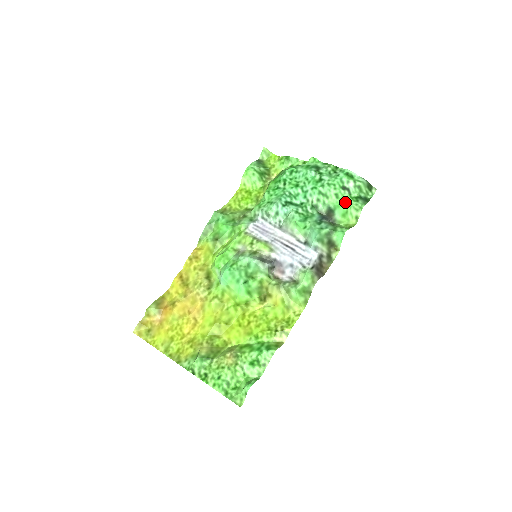
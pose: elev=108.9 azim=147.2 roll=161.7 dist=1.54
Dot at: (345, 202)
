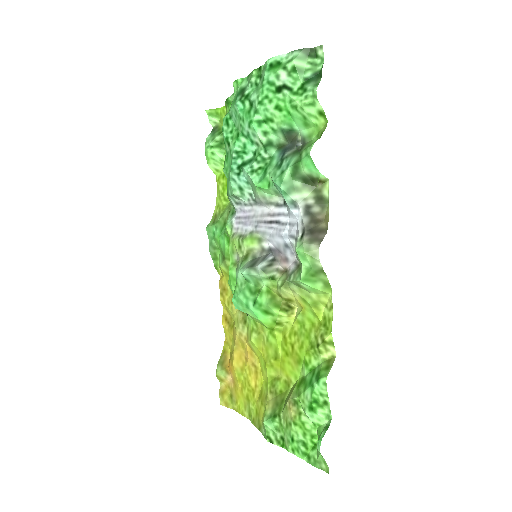
Dot at: (292, 107)
